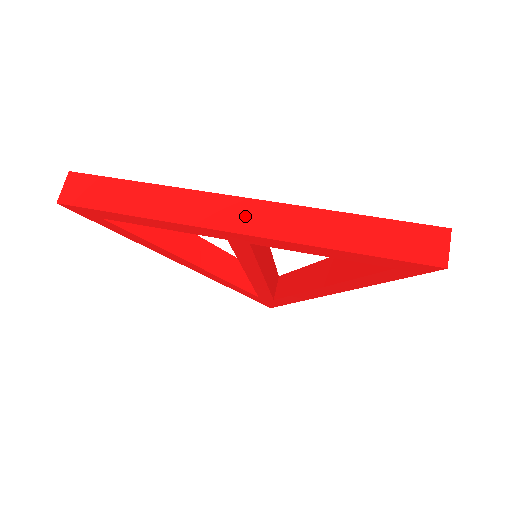
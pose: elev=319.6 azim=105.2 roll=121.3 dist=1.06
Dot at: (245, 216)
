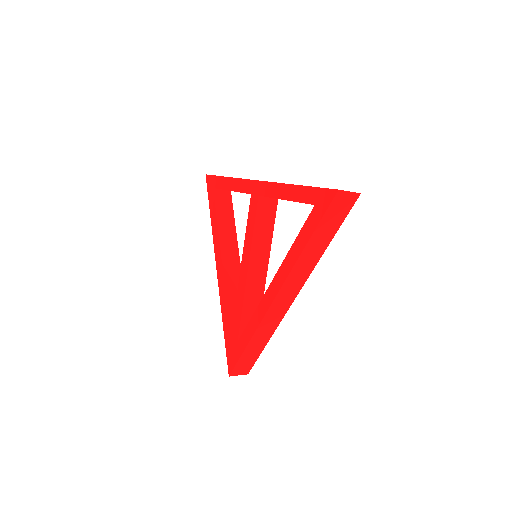
Dot at: occluded
